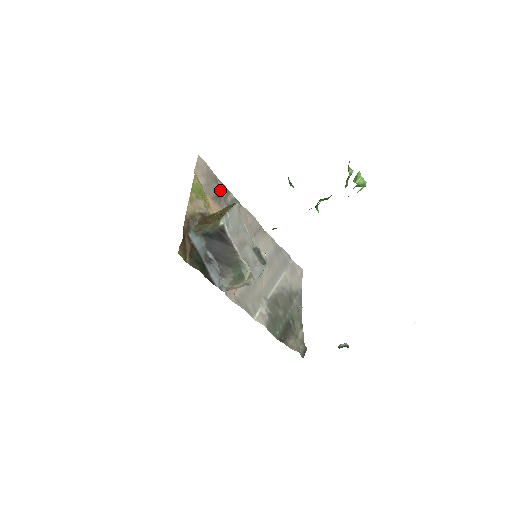
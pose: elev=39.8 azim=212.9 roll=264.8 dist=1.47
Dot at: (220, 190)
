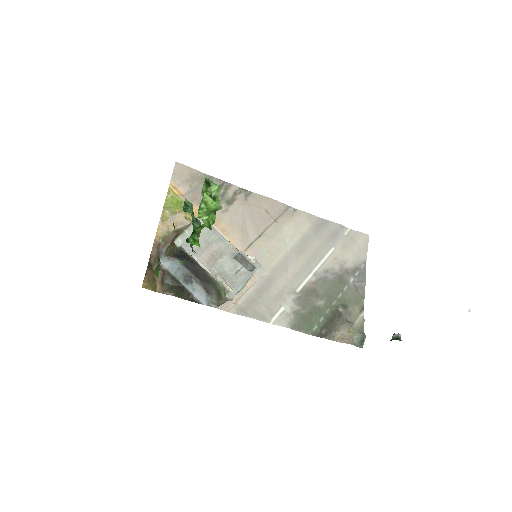
Dot at: occluded
